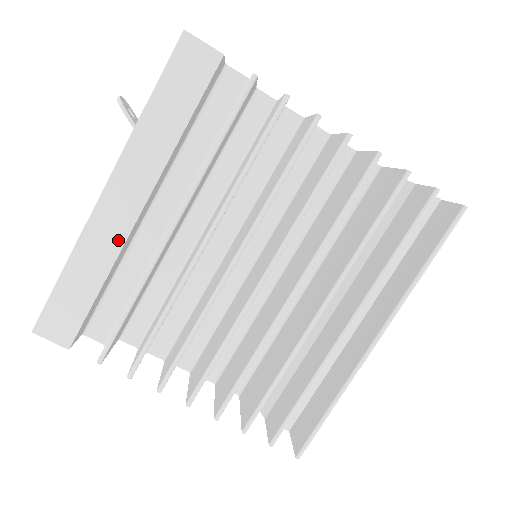
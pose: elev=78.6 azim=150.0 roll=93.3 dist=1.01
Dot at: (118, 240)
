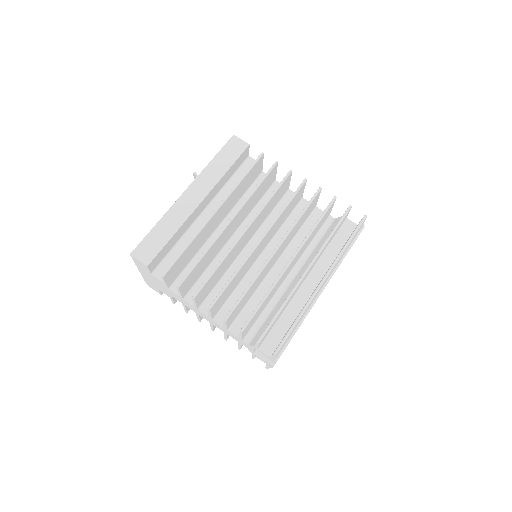
Dot at: (187, 213)
